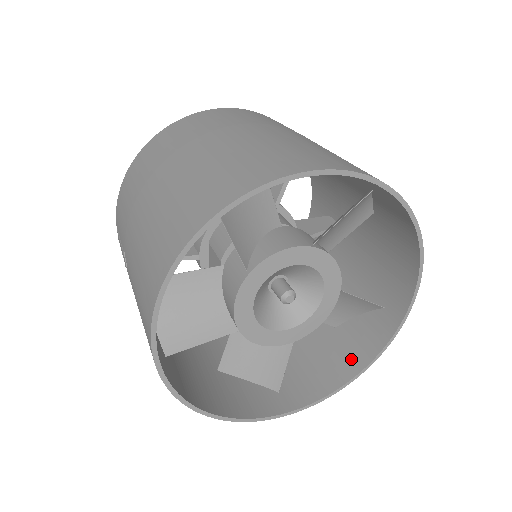
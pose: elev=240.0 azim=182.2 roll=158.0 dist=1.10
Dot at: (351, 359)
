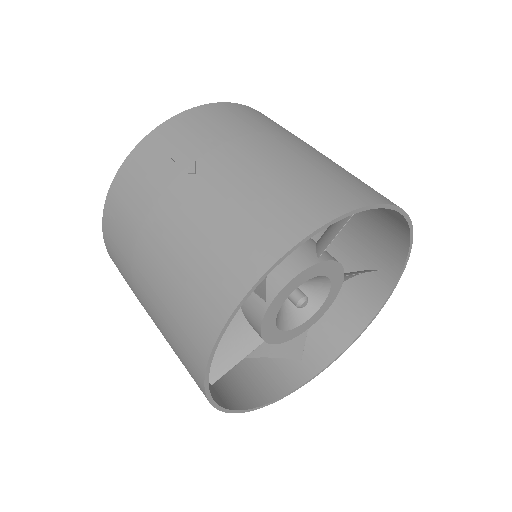
Dot at: (260, 389)
